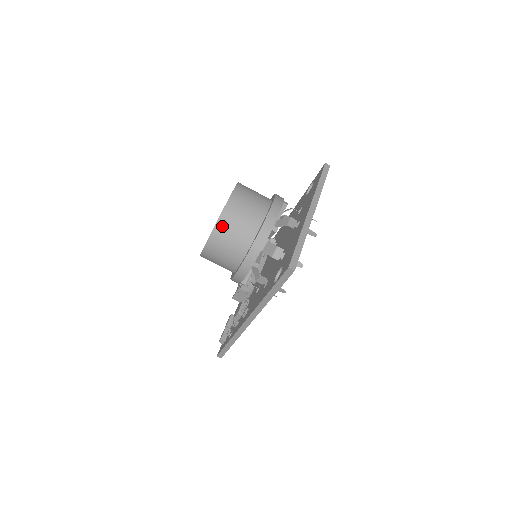
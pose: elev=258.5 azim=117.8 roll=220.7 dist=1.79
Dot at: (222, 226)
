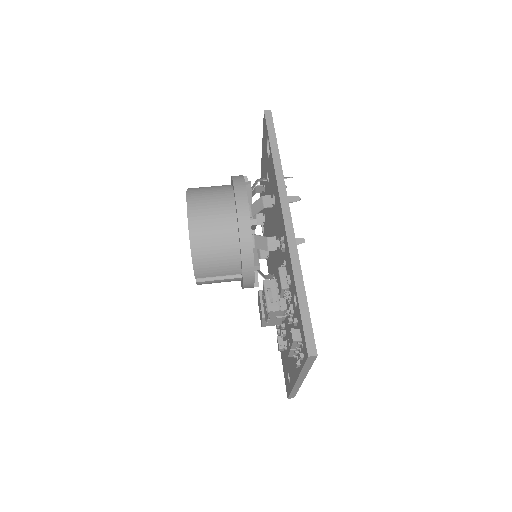
Dot at: (194, 189)
